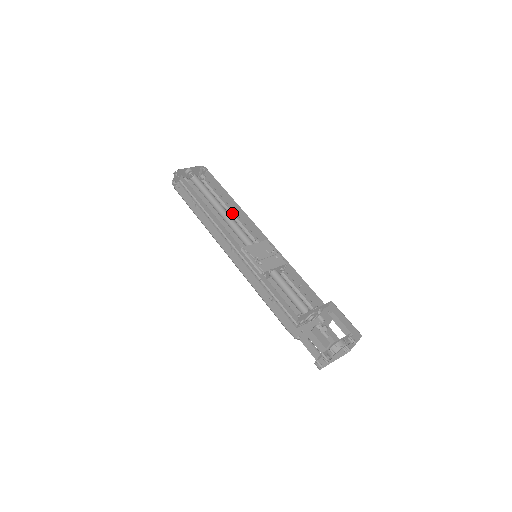
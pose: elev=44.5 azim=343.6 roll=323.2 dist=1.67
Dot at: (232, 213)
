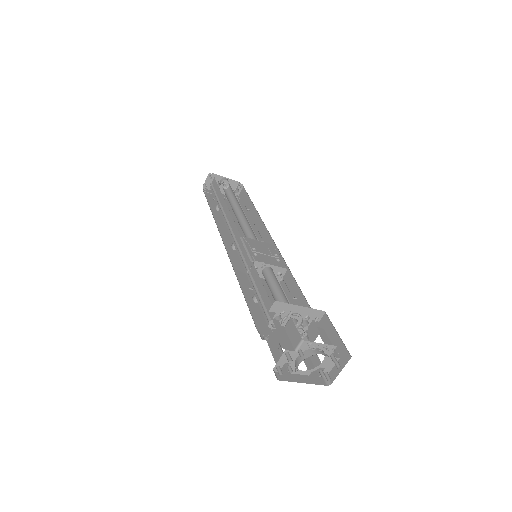
Dot at: (252, 228)
